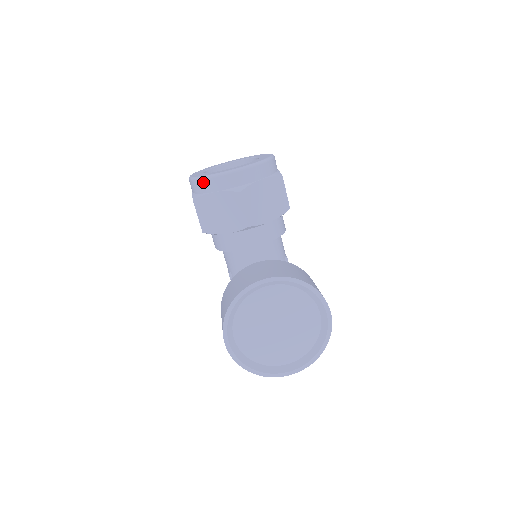
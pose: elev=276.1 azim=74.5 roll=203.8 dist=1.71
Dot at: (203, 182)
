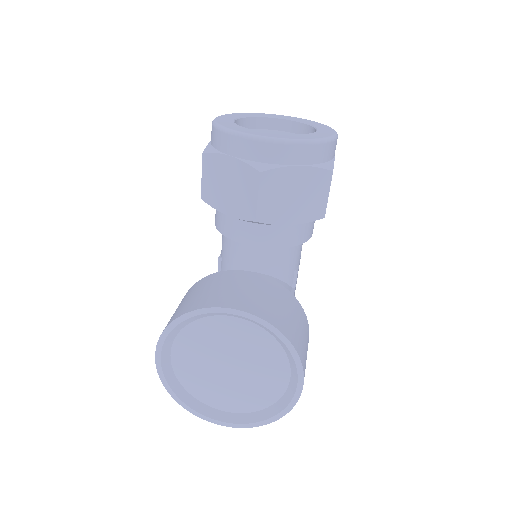
Dot at: (222, 135)
